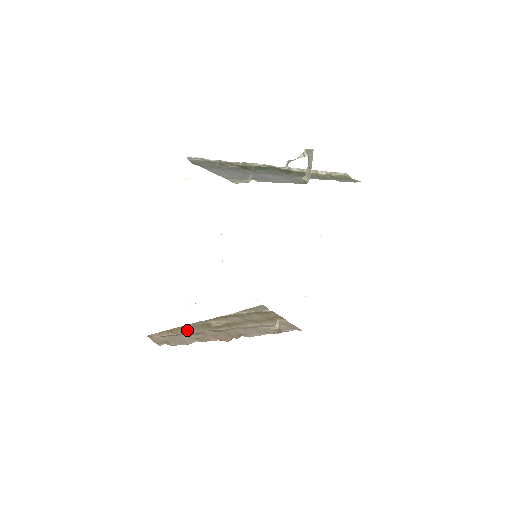
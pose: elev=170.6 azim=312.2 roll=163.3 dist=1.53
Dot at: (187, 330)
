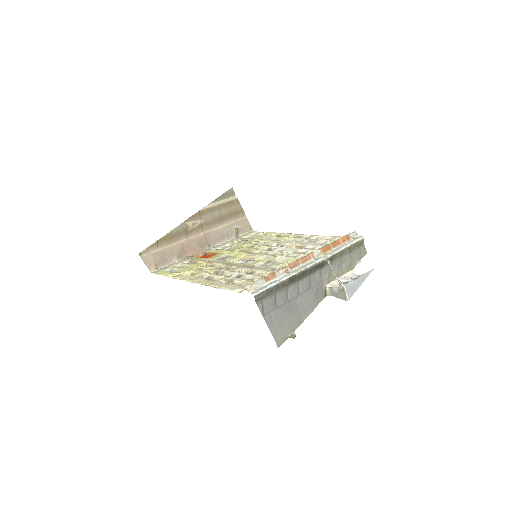
Dot at: (170, 240)
